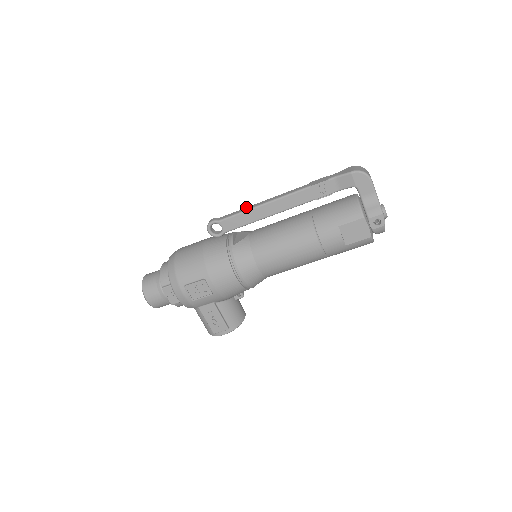
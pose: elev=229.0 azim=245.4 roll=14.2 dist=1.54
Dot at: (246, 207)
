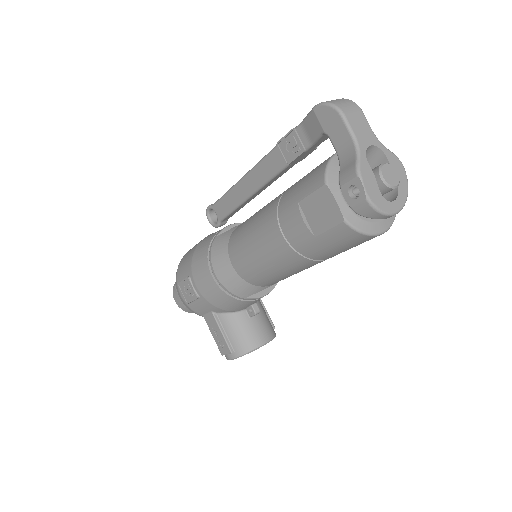
Dot at: occluded
